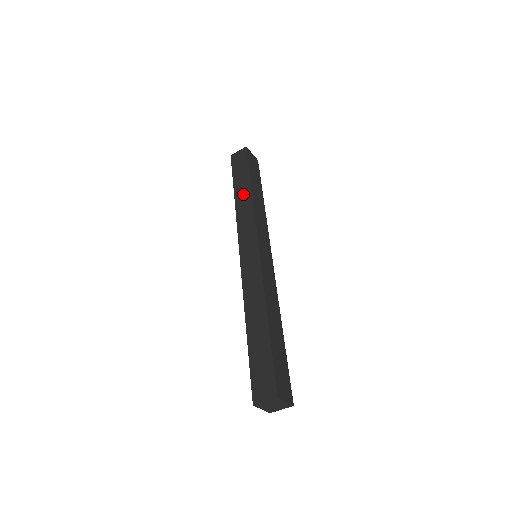
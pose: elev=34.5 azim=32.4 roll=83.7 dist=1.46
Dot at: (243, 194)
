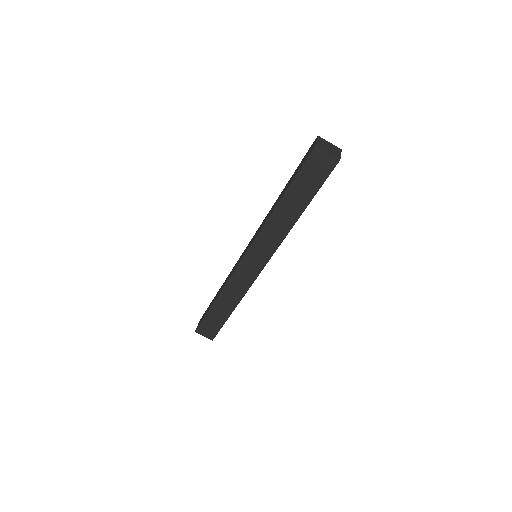
Dot at: occluded
